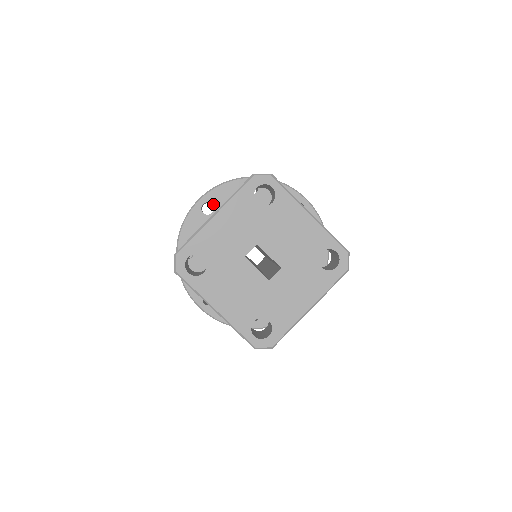
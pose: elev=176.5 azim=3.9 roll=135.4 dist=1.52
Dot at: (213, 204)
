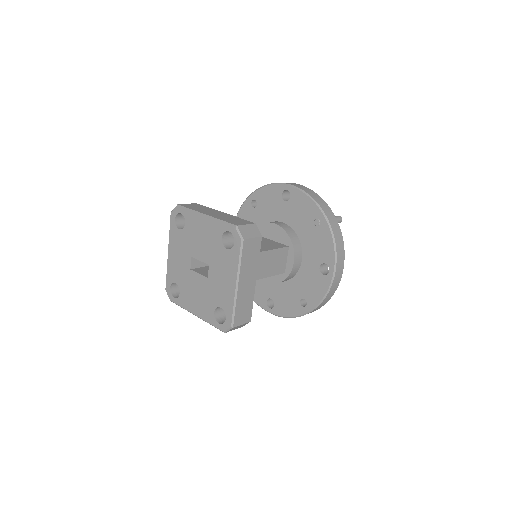
Dot at: occluded
